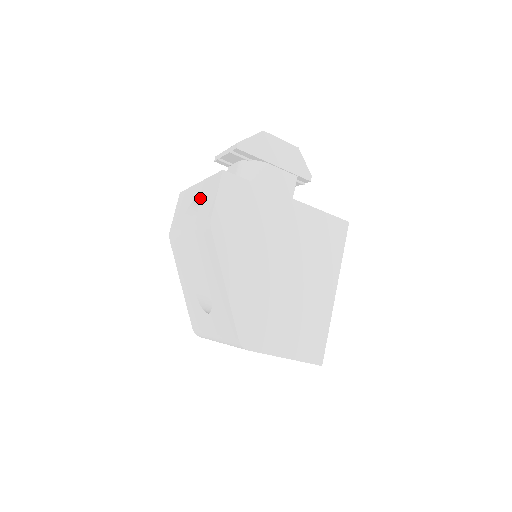
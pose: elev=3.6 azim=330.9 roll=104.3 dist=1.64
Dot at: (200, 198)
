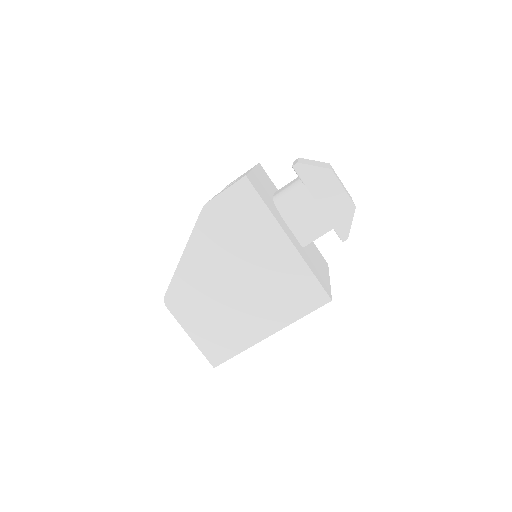
Dot at: occluded
